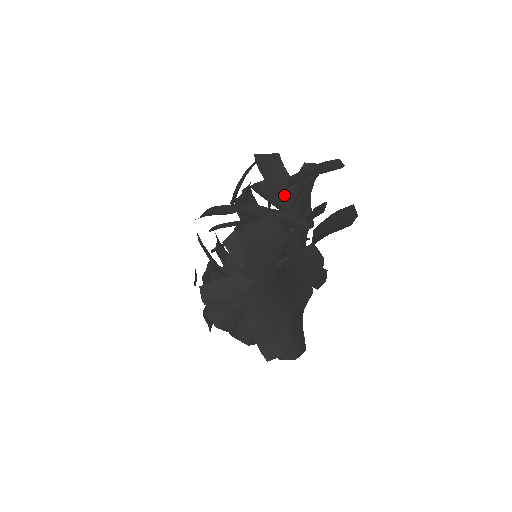
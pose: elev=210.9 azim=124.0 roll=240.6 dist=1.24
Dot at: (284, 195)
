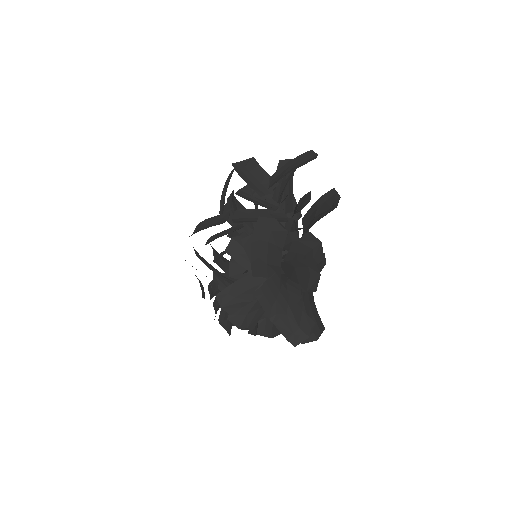
Dot at: (268, 194)
